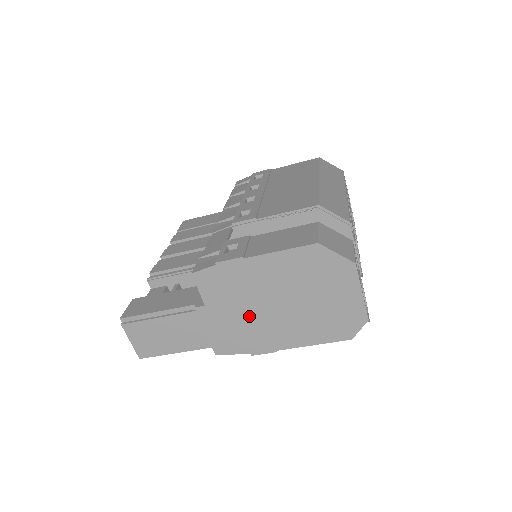
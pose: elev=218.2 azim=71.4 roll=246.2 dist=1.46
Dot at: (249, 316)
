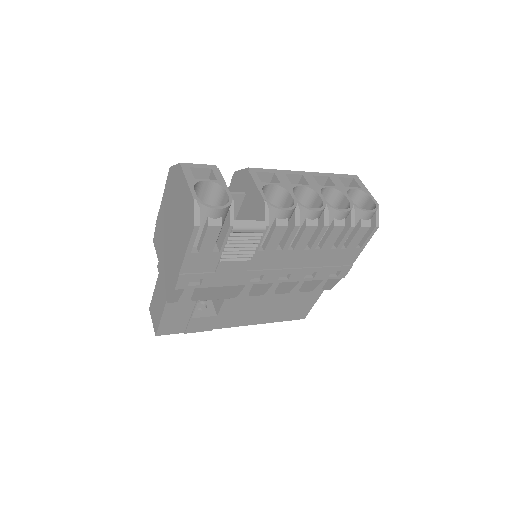
Dot at: (168, 253)
